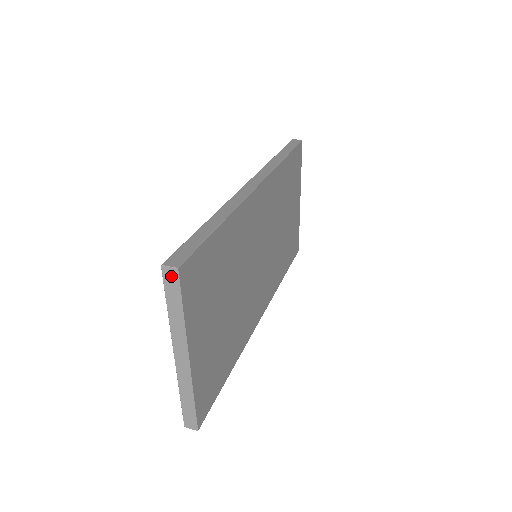
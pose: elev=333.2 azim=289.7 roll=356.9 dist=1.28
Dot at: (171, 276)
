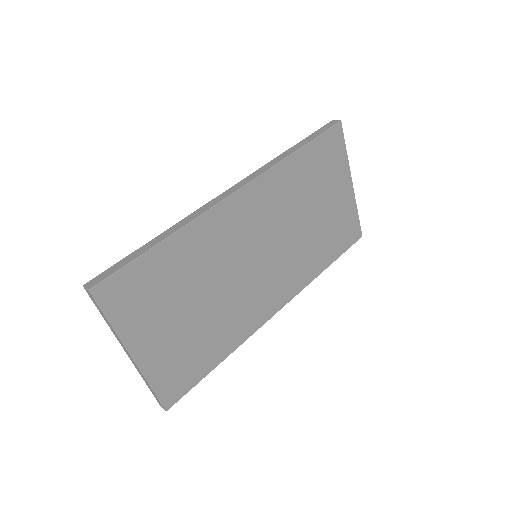
Dot at: (90, 295)
